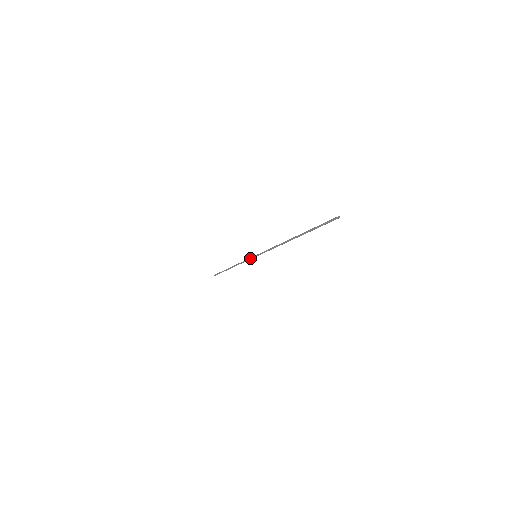
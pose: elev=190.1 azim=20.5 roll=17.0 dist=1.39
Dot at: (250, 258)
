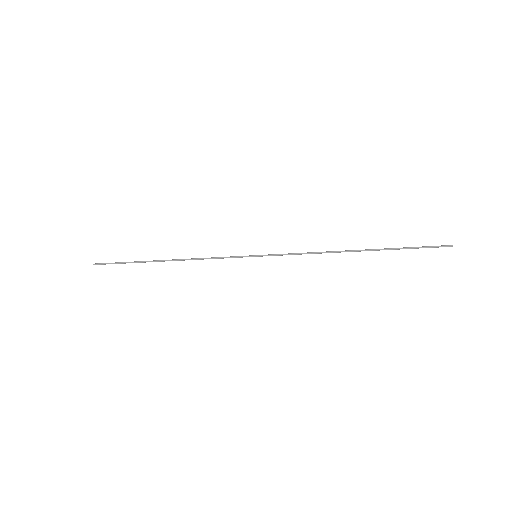
Dot at: (240, 256)
